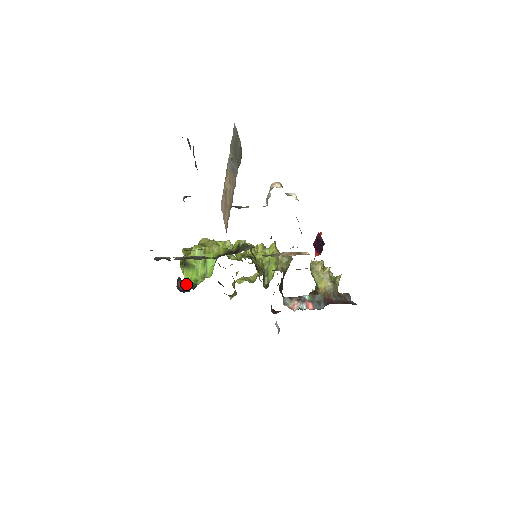
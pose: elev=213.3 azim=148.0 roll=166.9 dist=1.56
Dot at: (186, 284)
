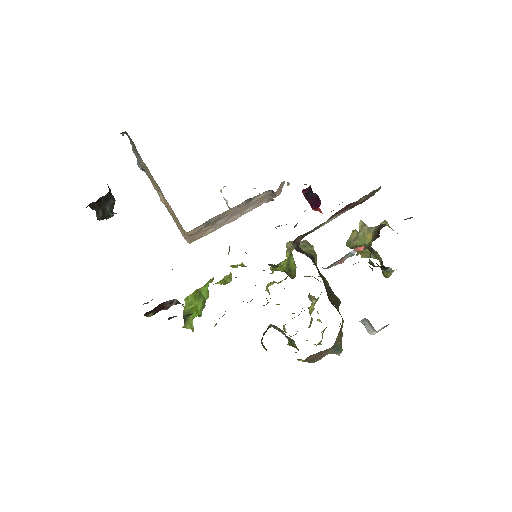
Dot at: occluded
